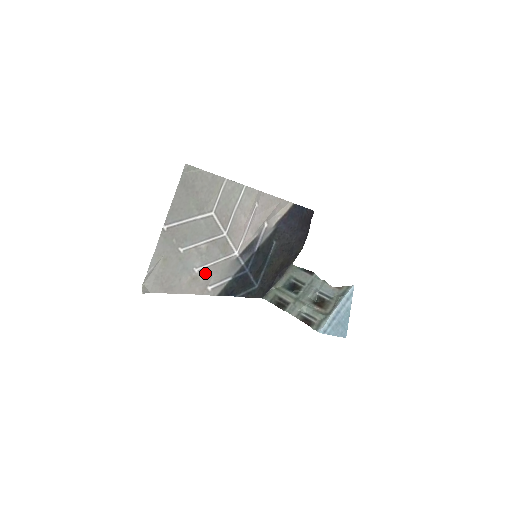
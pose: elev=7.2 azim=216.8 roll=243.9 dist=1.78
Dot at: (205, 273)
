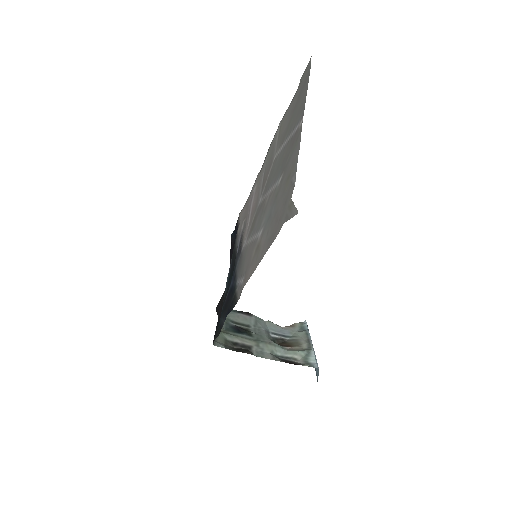
Dot at: (252, 248)
